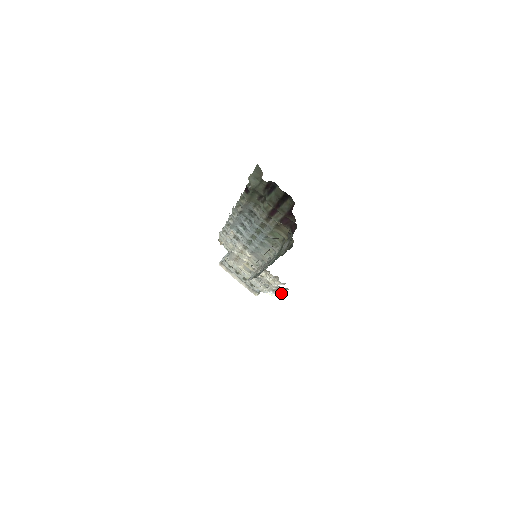
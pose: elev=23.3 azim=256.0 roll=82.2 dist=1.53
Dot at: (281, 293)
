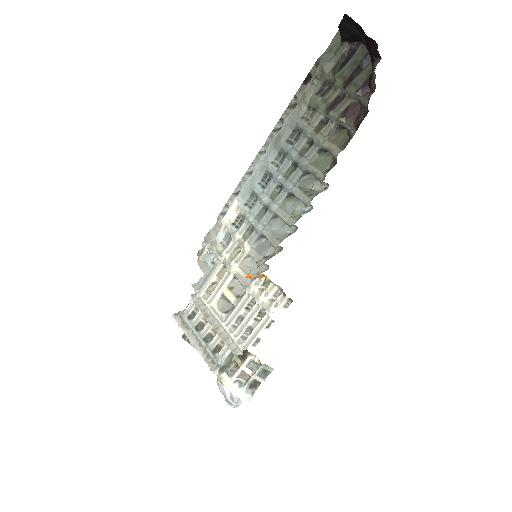
Dot at: (251, 393)
